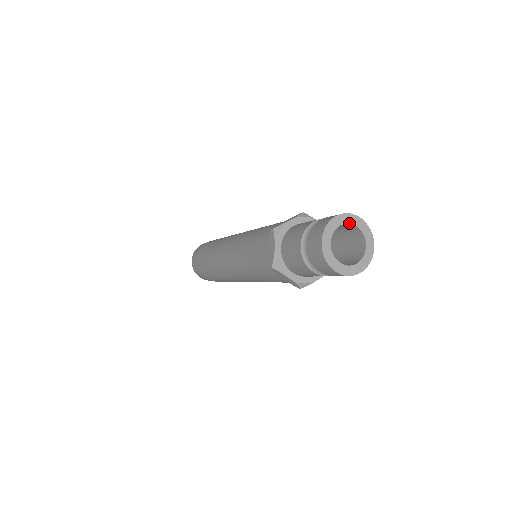
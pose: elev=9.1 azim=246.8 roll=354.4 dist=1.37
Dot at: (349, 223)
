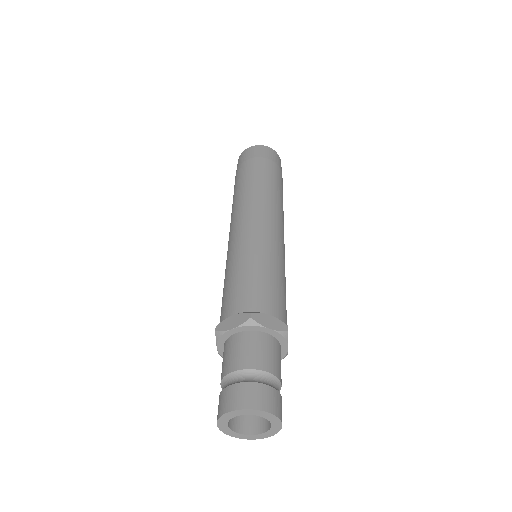
Dot at: (248, 414)
